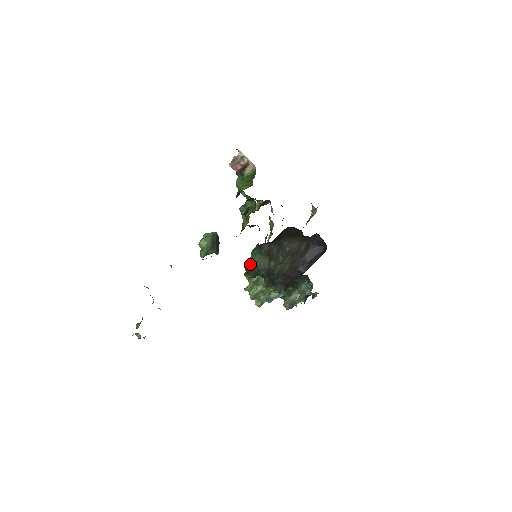
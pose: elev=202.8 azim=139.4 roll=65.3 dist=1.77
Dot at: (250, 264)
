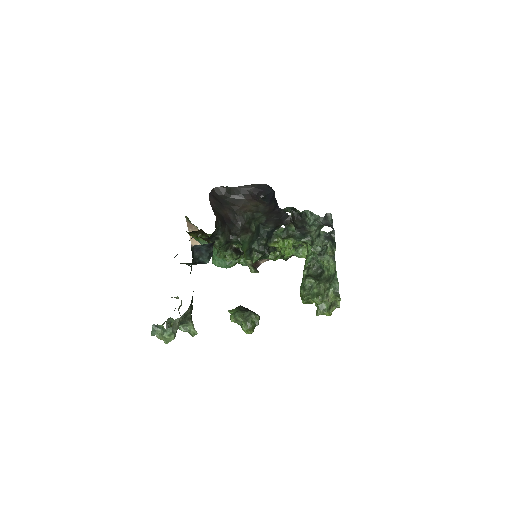
Dot at: (245, 251)
